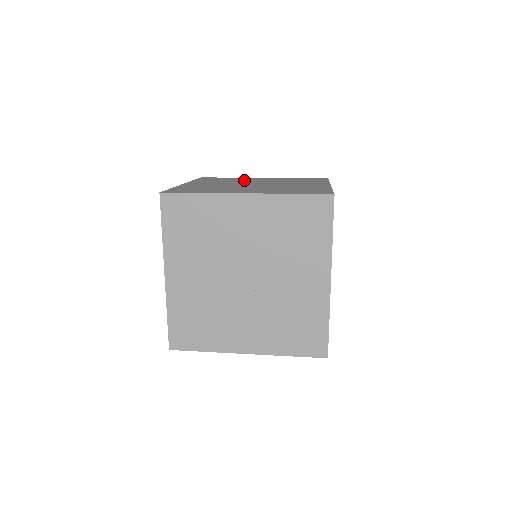
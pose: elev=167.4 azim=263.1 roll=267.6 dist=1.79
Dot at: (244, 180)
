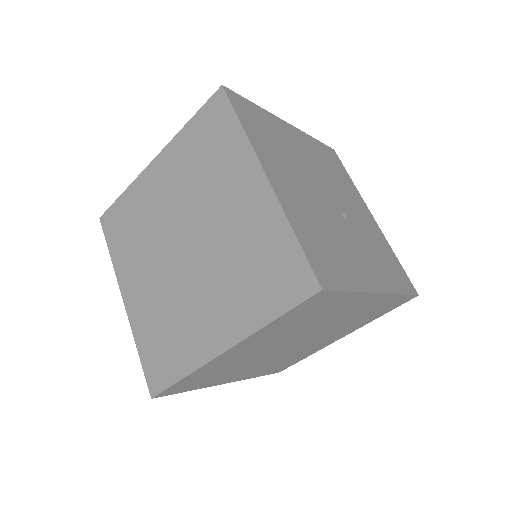
Dot at: occluded
